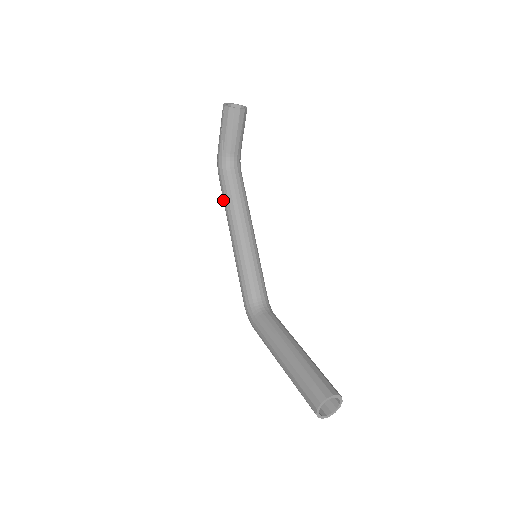
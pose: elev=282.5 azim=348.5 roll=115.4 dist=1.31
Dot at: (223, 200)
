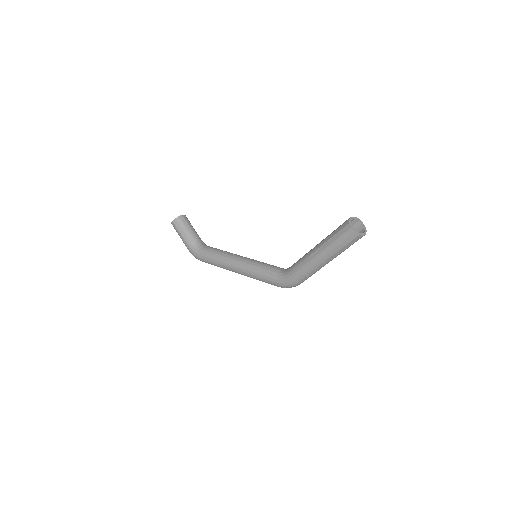
Dot at: (213, 264)
